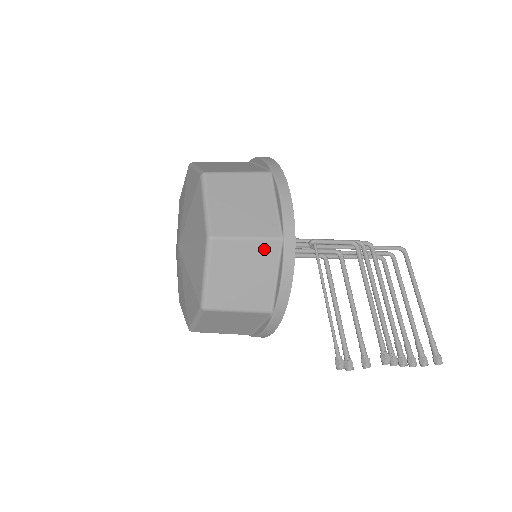
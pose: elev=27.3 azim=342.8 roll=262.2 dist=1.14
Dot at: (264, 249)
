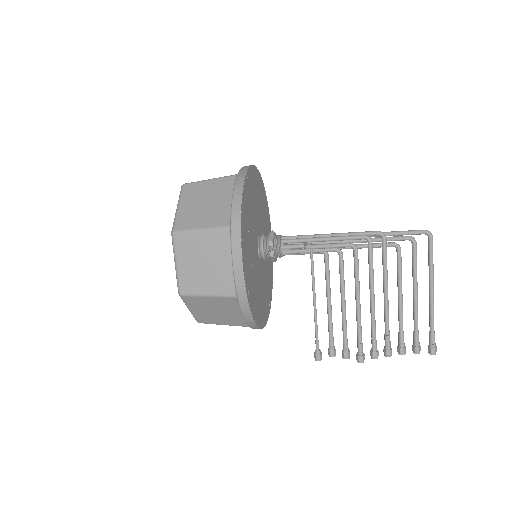
Dot at: (225, 301)
